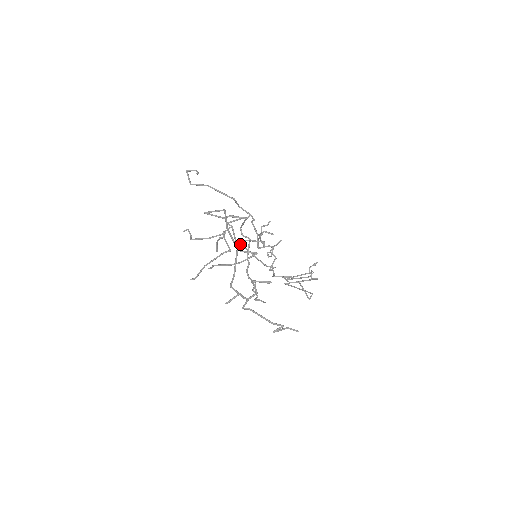
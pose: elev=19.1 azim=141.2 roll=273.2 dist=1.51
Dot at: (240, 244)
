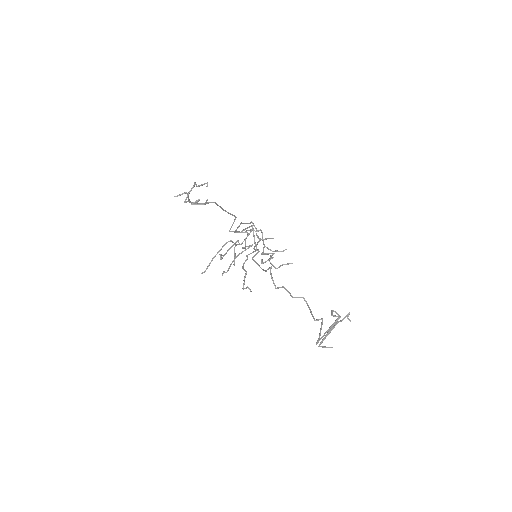
Dot at: (254, 260)
